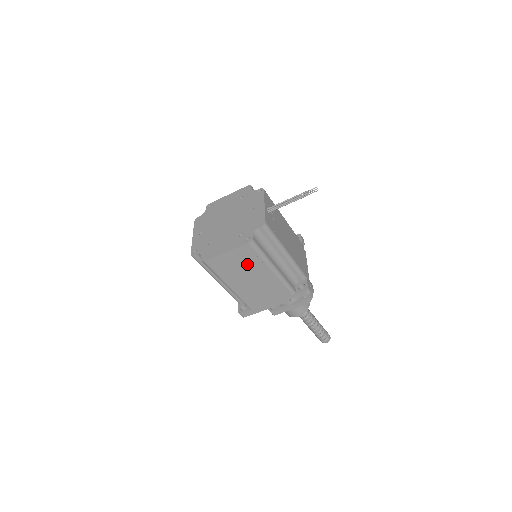
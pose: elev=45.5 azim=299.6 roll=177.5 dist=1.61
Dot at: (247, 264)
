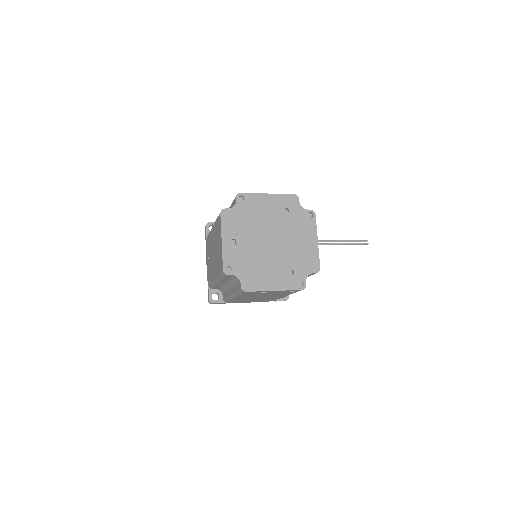
Dot at: (276, 294)
